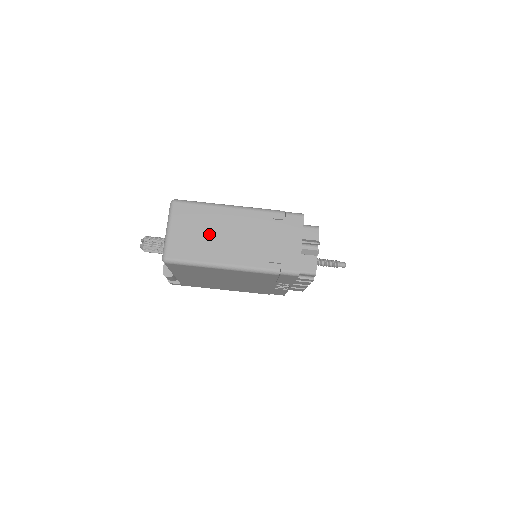
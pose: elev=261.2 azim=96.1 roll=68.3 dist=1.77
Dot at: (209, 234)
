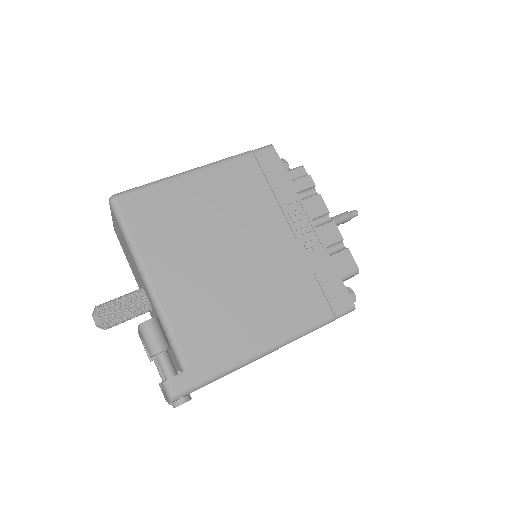
Dot at: occluded
